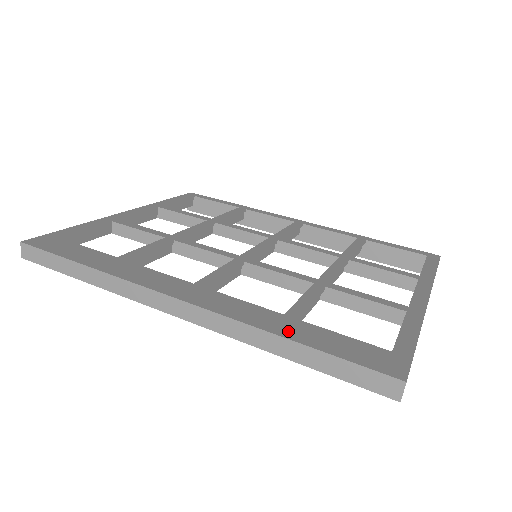
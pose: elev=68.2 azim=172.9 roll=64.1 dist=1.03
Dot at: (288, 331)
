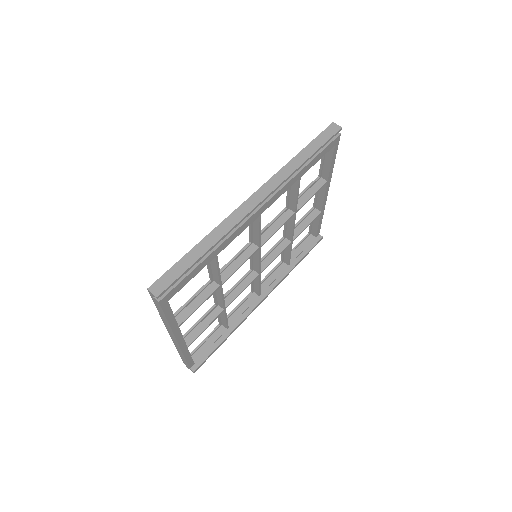
Dot at: occluded
